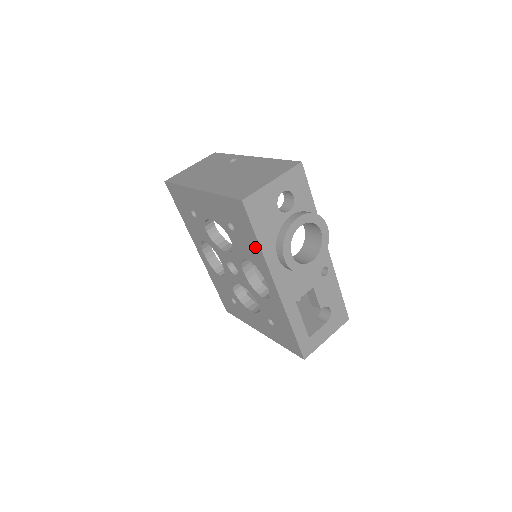
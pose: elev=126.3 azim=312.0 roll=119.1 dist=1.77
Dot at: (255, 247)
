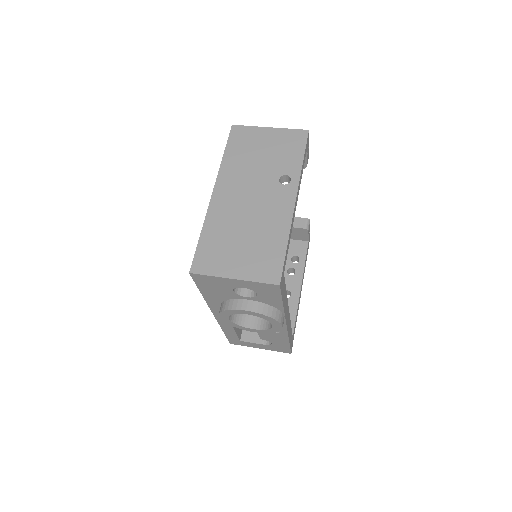
Dot at: occluded
